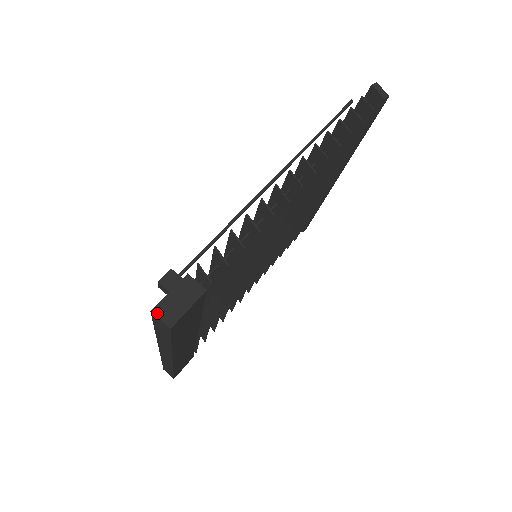
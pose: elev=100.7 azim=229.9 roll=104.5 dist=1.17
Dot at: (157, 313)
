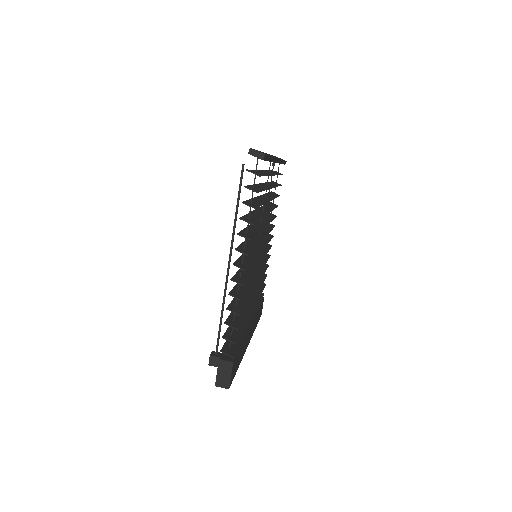
Dot at: (218, 385)
